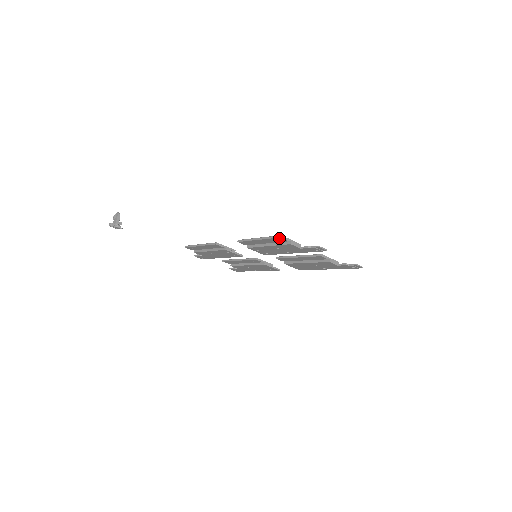
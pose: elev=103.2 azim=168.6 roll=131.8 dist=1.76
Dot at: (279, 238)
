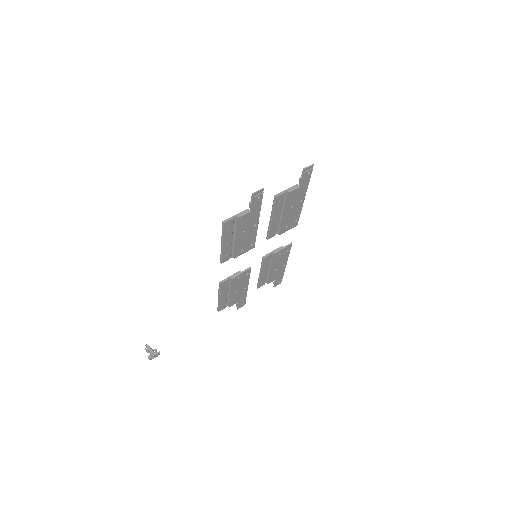
Dot at: (225, 225)
